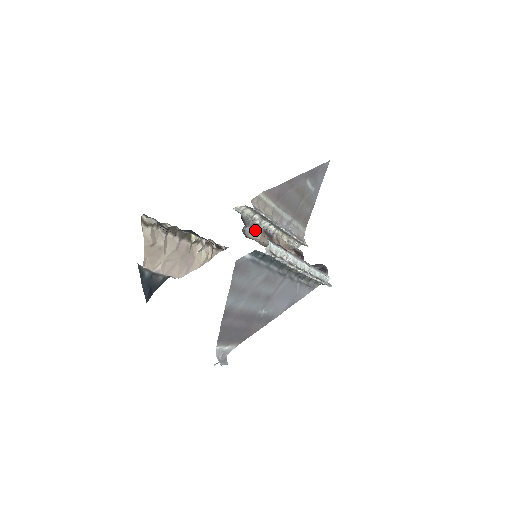
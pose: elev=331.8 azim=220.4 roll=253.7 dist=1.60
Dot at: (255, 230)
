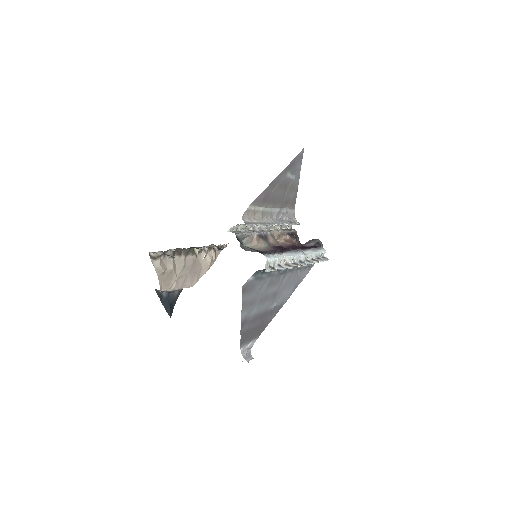
Dot at: (251, 239)
